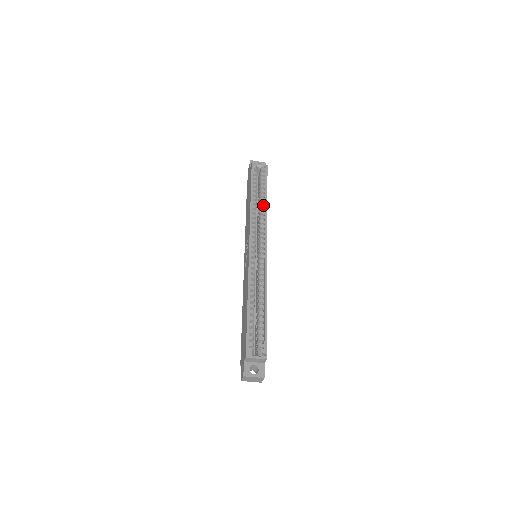
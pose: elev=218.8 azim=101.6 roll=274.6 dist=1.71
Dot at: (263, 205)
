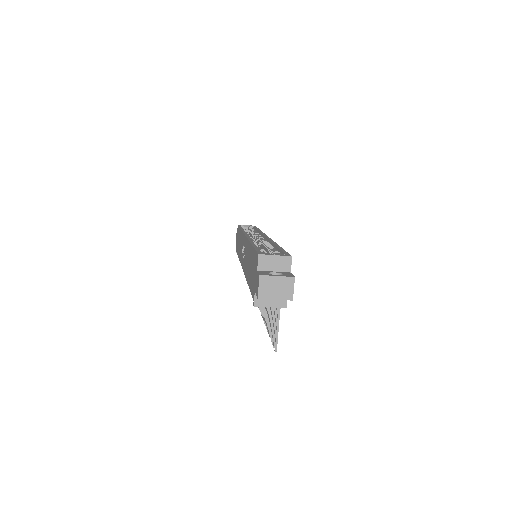
Dot at: occluded
